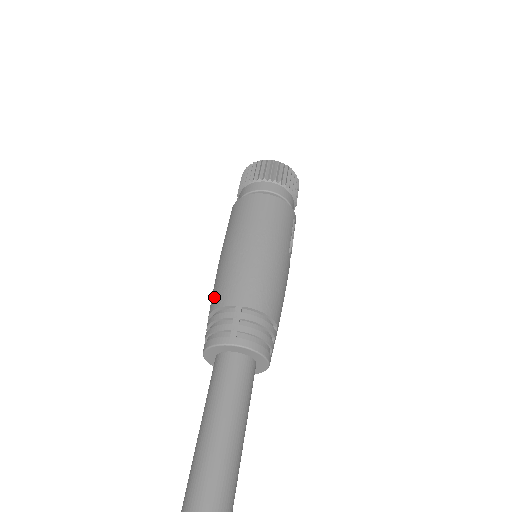
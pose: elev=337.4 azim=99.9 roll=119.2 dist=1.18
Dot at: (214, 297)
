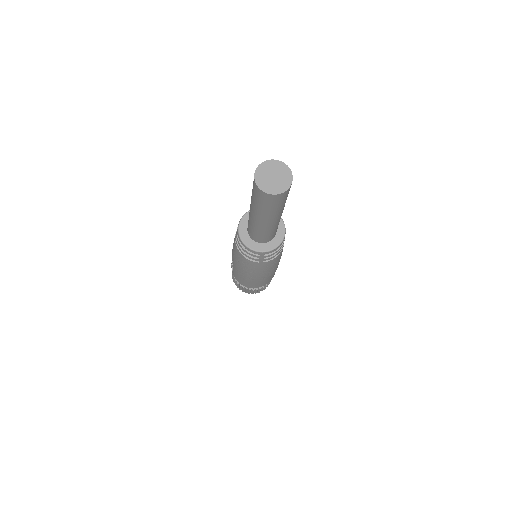
Dot at: occluded
